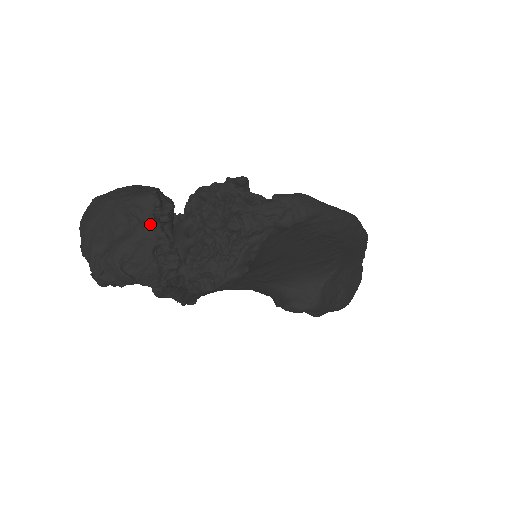
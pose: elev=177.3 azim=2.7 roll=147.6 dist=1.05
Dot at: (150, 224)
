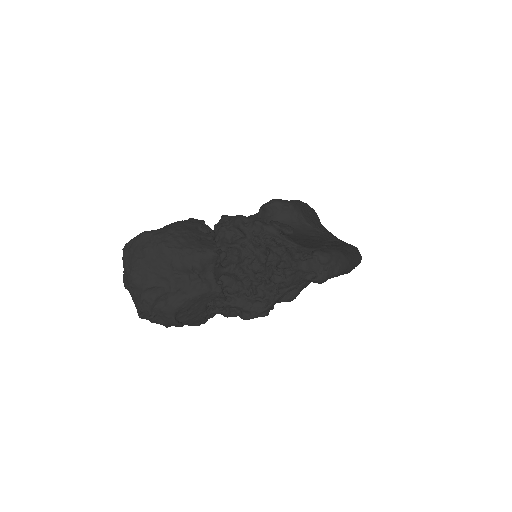
Dot at: (211, 283)
